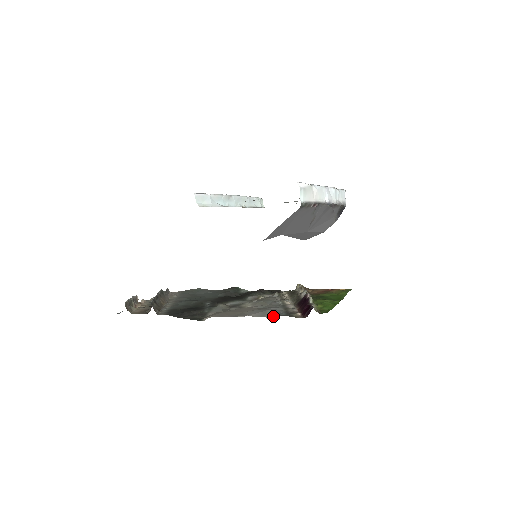
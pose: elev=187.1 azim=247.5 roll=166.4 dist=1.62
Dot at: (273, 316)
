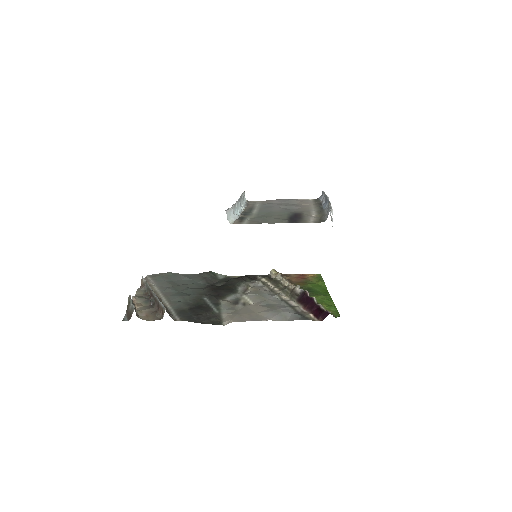
Dot at: (293, 320)
